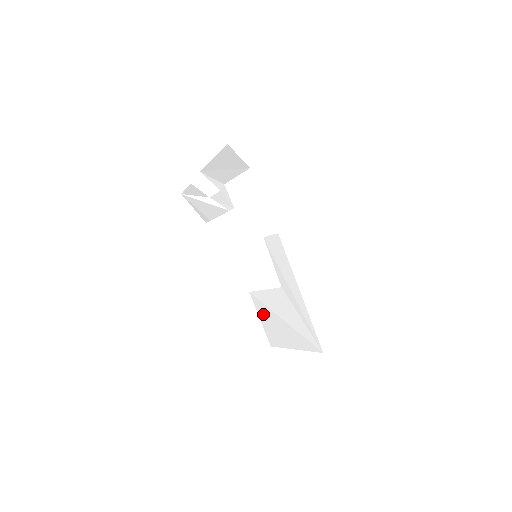
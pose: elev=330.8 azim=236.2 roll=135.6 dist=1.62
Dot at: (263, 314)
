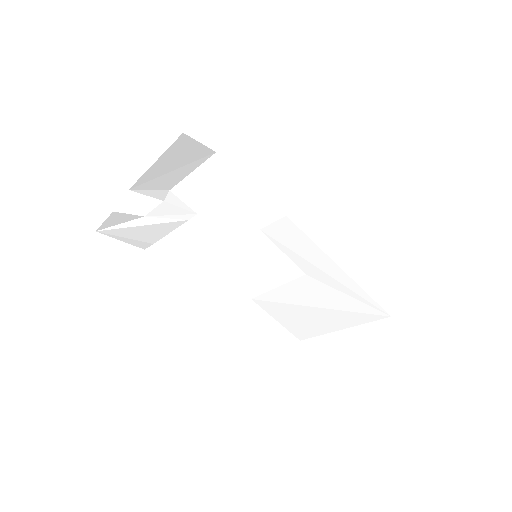
Dot at: (281, 313)
